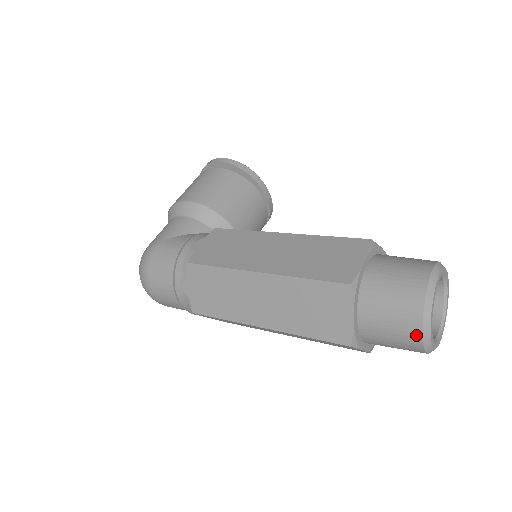
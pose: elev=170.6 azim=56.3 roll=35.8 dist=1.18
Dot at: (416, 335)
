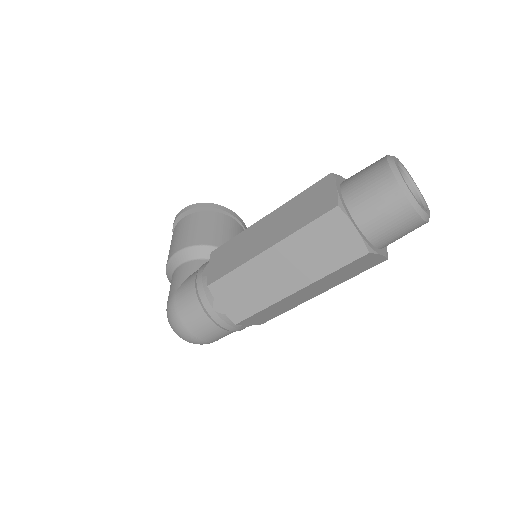
Dot at: (408, 209)
